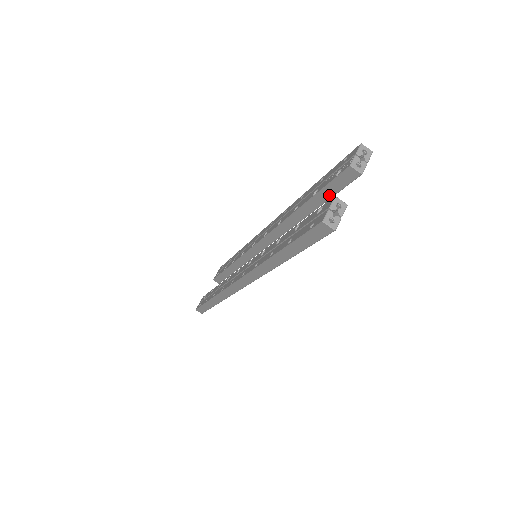
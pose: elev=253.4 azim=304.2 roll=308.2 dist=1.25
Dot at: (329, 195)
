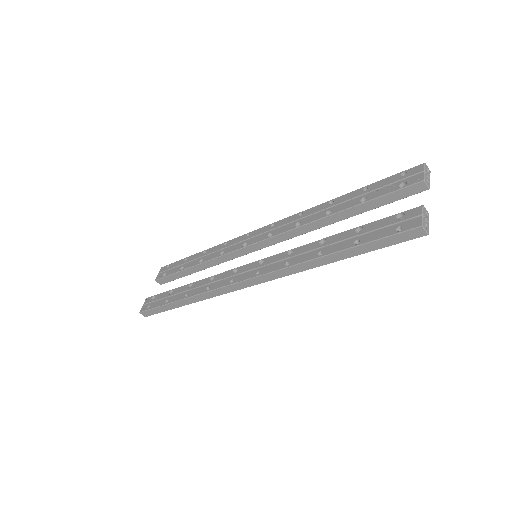
Dot at: (381, 204)
